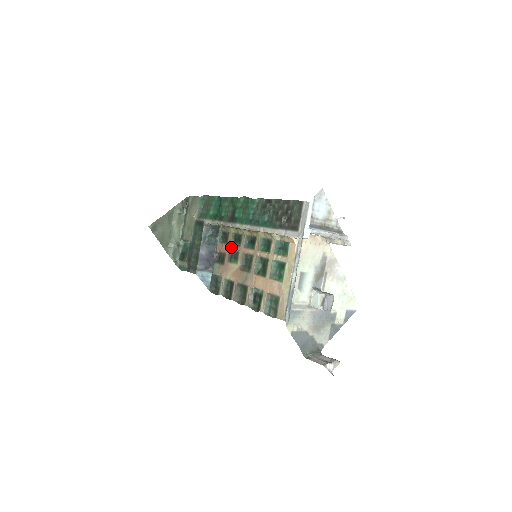
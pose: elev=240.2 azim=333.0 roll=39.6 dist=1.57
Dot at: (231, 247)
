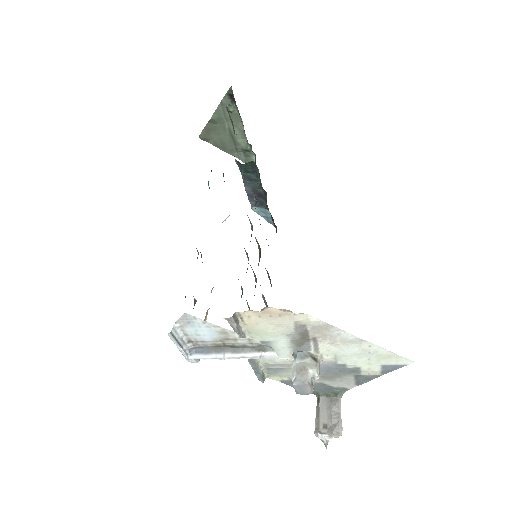
Dot at: occluded
